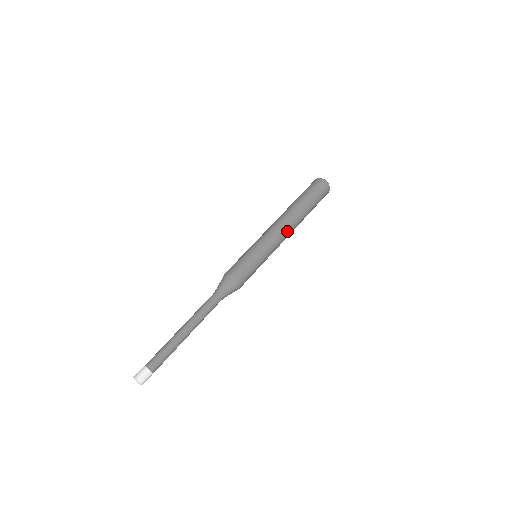
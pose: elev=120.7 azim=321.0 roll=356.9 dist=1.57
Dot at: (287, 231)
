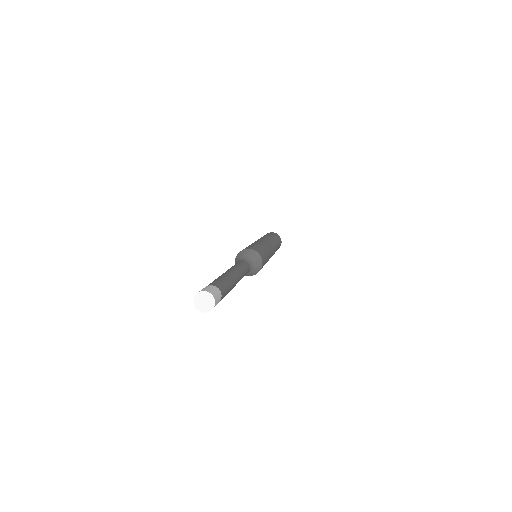
Dot at: (273, 249)
